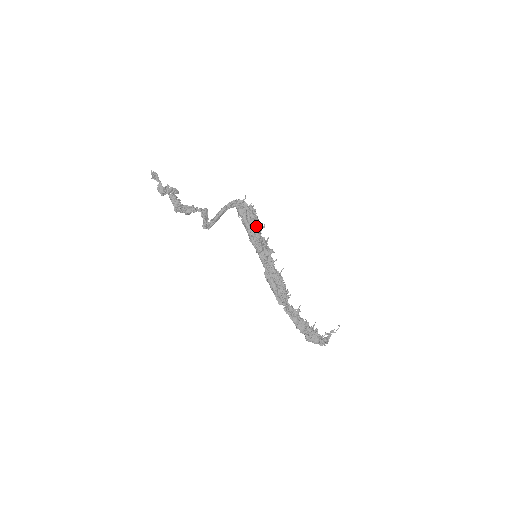
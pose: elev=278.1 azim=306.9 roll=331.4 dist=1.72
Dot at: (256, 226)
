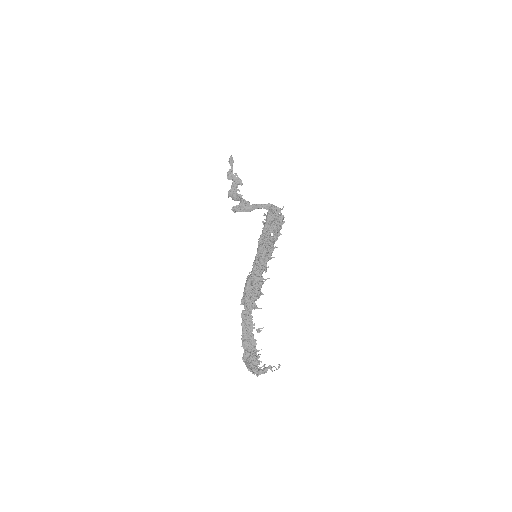
Dot at: (272, 230)
